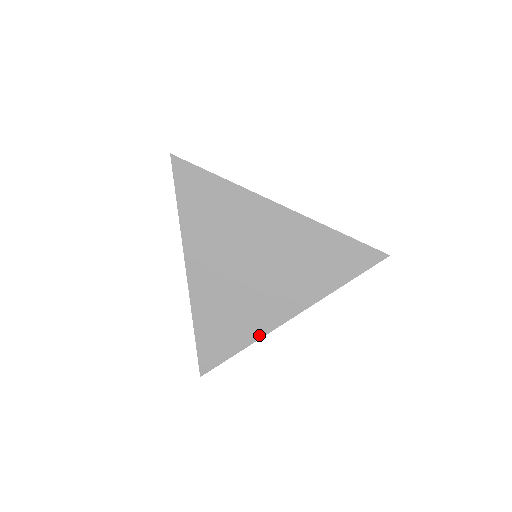
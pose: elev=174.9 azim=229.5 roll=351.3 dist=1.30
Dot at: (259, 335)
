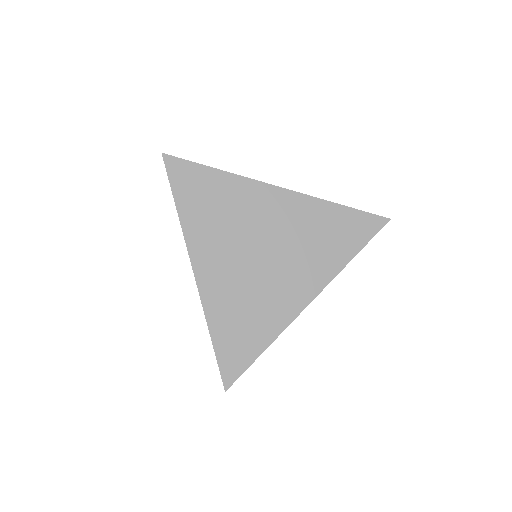
Dot at: (281, 327)
